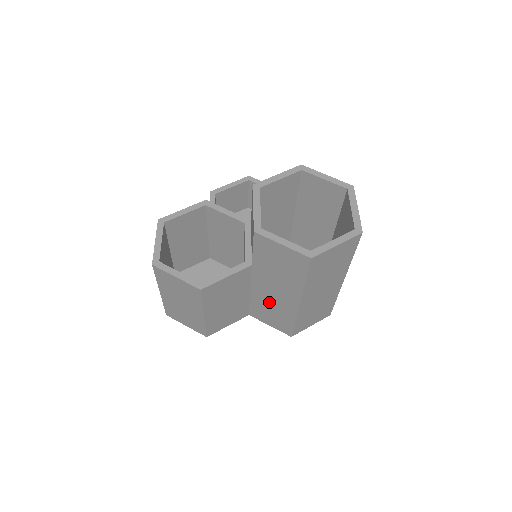
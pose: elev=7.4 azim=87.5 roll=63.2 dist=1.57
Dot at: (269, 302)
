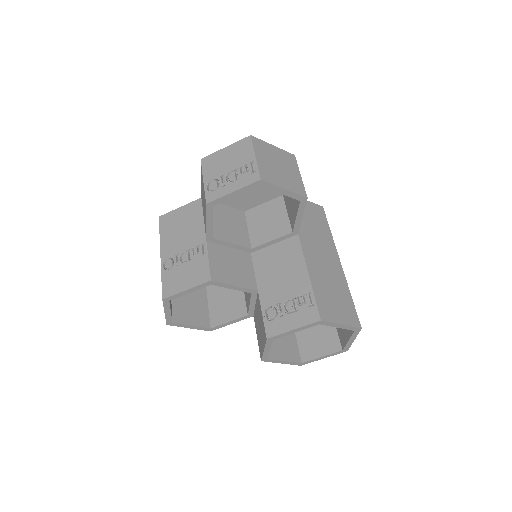
Dot at: occluded
